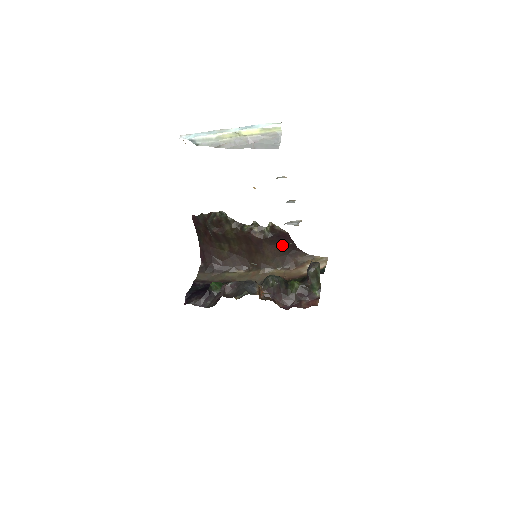
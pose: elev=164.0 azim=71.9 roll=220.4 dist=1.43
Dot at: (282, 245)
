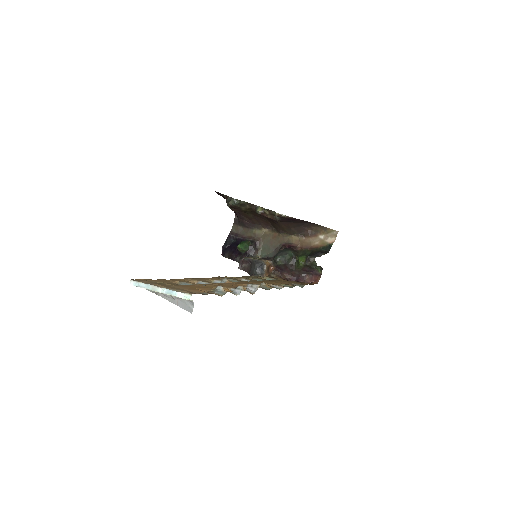
Dot at: (294, 222)
